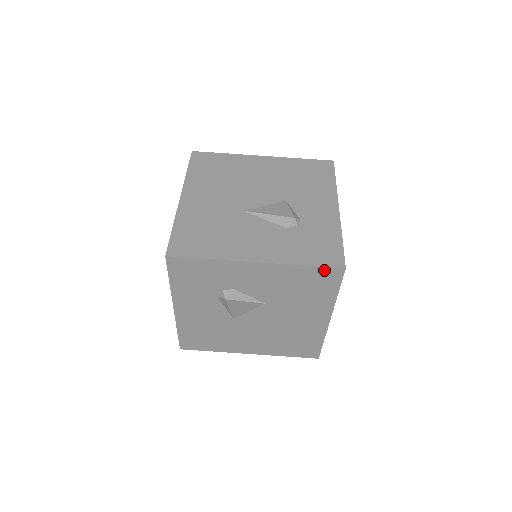
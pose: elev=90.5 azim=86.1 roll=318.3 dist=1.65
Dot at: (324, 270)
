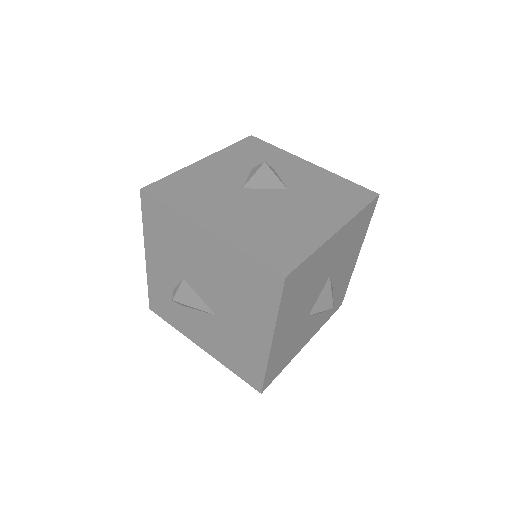
Dot at: (361, 189)
